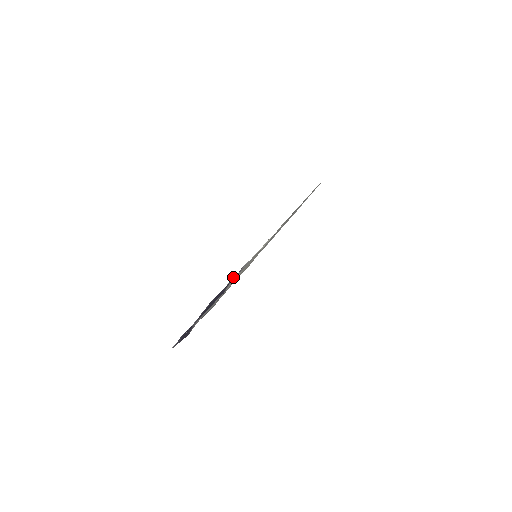
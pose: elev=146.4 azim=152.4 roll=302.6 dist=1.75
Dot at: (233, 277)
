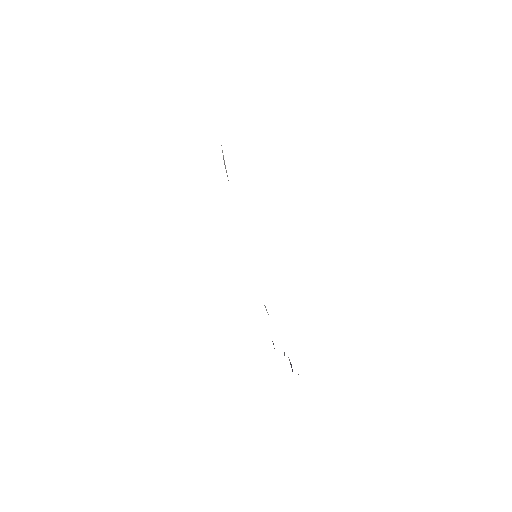
Dot at: occluded
